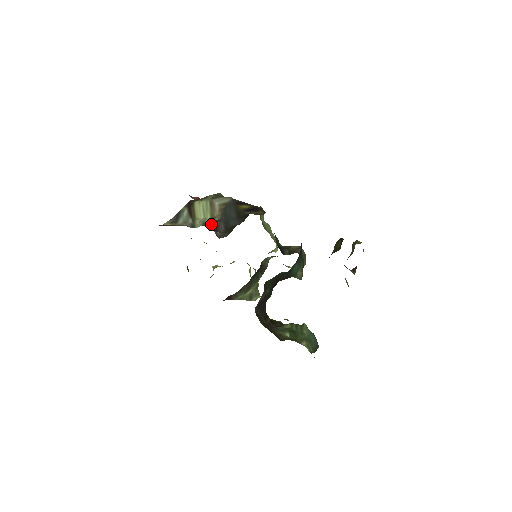
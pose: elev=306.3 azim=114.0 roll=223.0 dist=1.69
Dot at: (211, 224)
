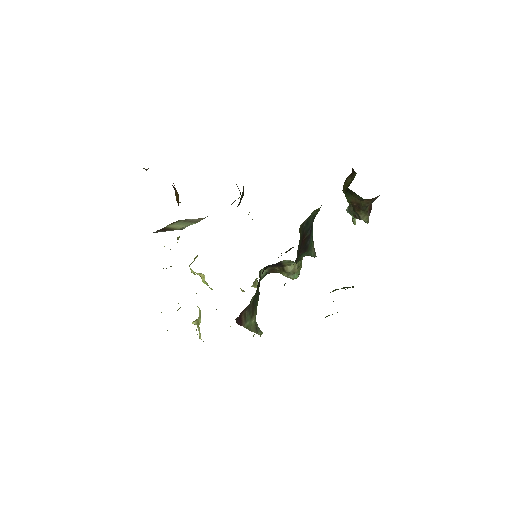
Dot at: occluded
